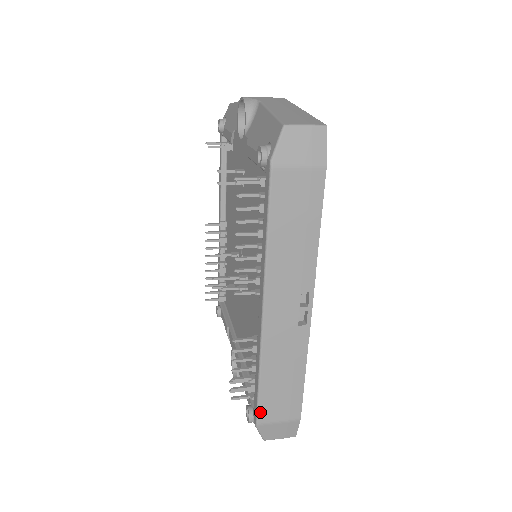
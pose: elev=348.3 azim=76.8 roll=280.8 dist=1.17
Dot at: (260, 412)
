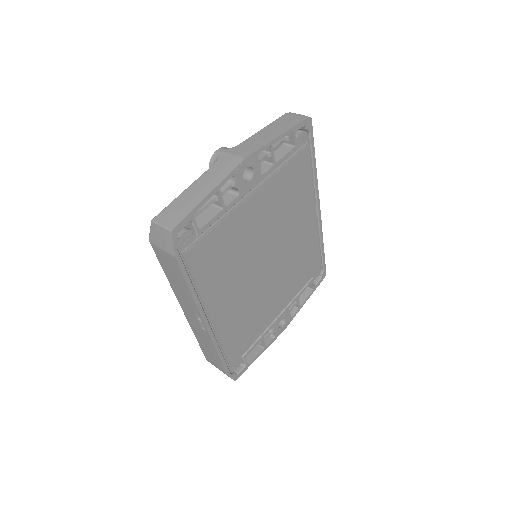
Dot at: (205, 355)
